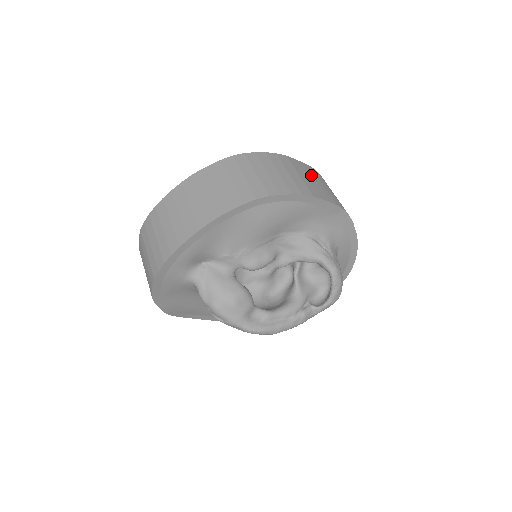
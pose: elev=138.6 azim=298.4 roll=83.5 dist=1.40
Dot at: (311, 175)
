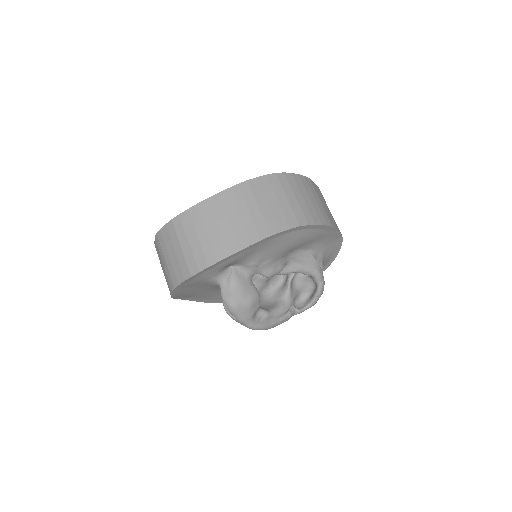
Dot at: (323, 200)
